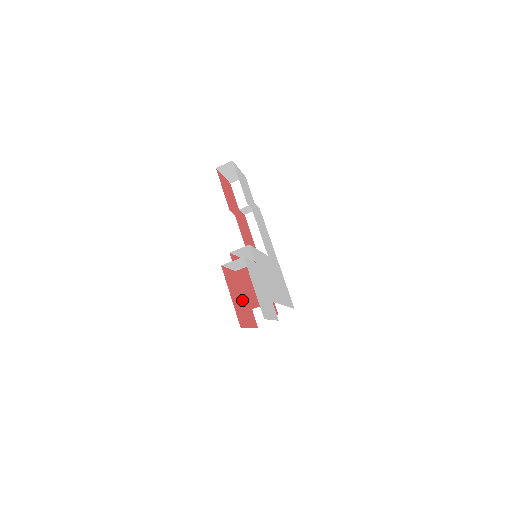
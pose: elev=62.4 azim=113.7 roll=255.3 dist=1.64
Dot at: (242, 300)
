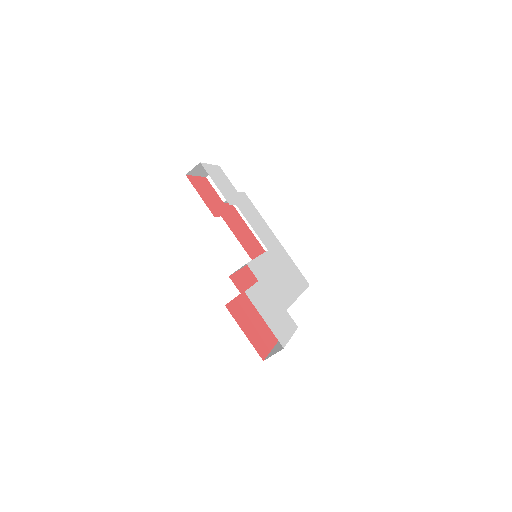
Dot at: (256, 323)
